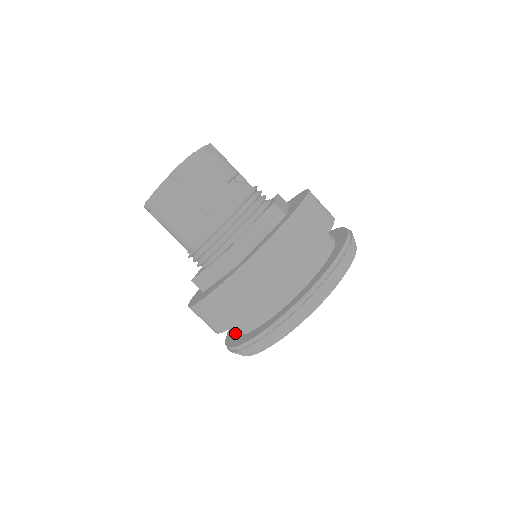
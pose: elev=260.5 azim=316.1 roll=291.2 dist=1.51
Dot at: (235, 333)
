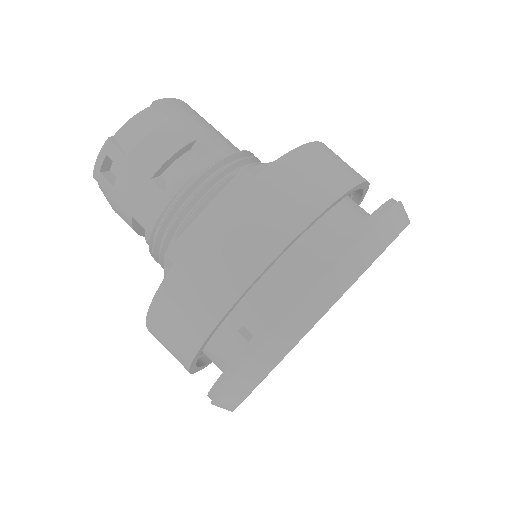
Dot at: (247, 333)
